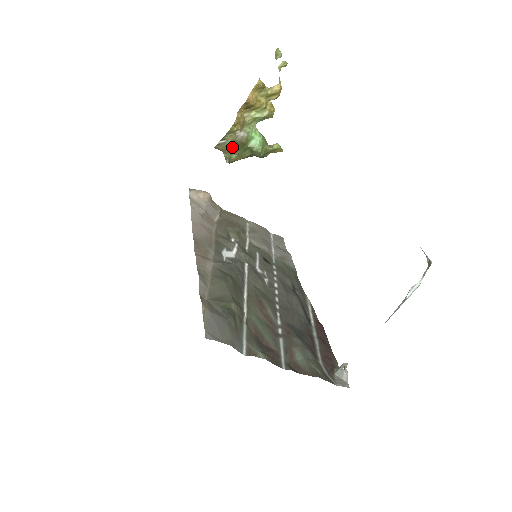
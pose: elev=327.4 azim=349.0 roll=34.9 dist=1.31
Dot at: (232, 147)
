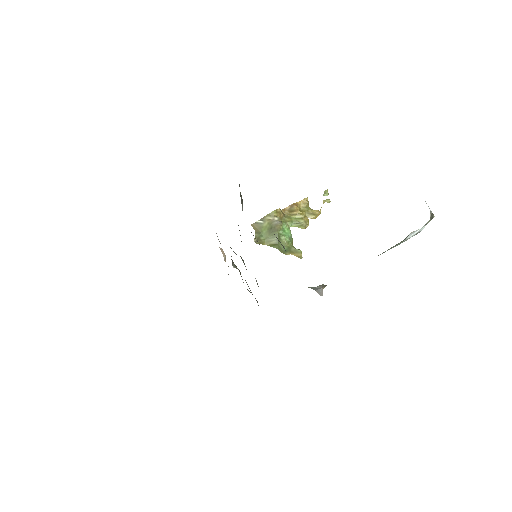
Dot at: (265, 229)
